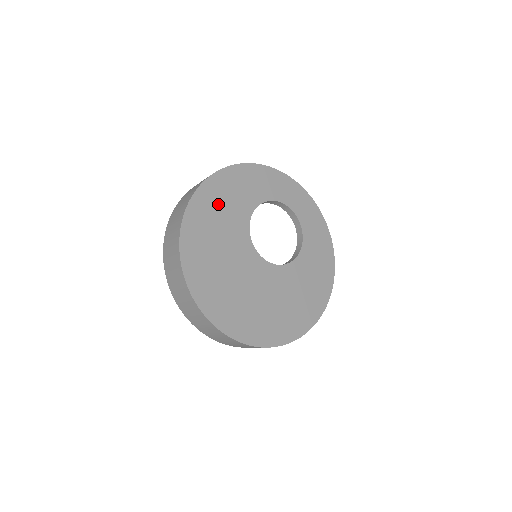
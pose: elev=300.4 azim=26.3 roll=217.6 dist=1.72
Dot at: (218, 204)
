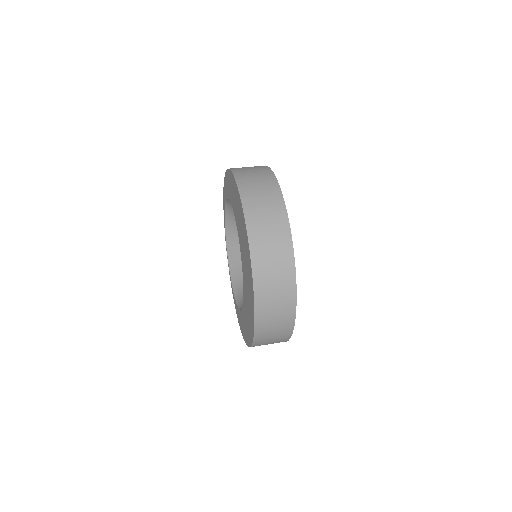
Dot at: occluded
